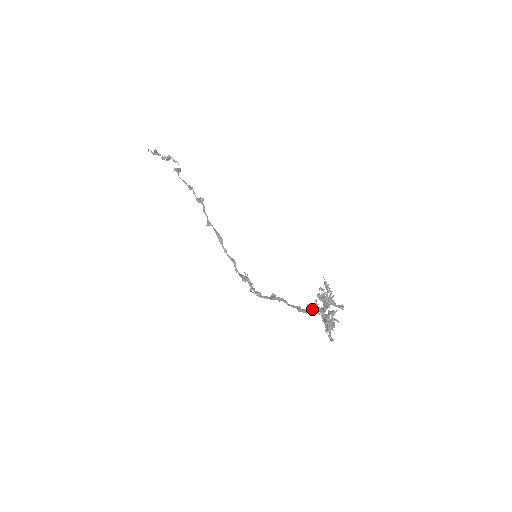
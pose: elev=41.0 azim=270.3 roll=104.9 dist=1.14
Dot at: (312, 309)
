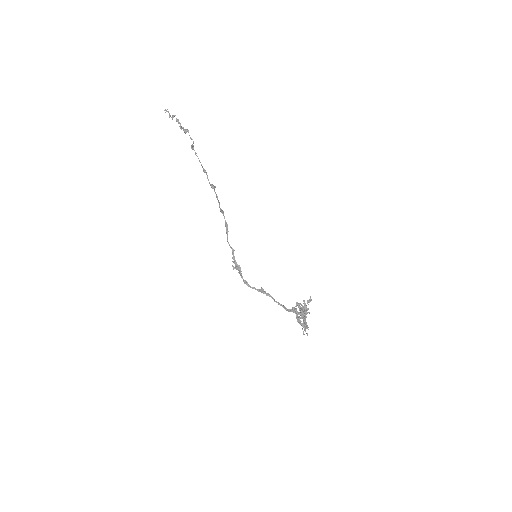
Dot at: (295, 311)
